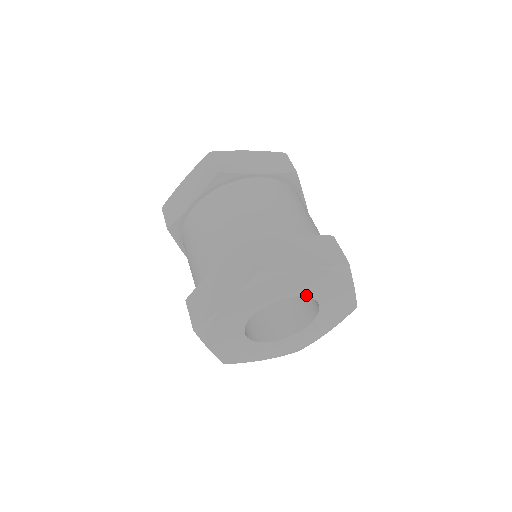
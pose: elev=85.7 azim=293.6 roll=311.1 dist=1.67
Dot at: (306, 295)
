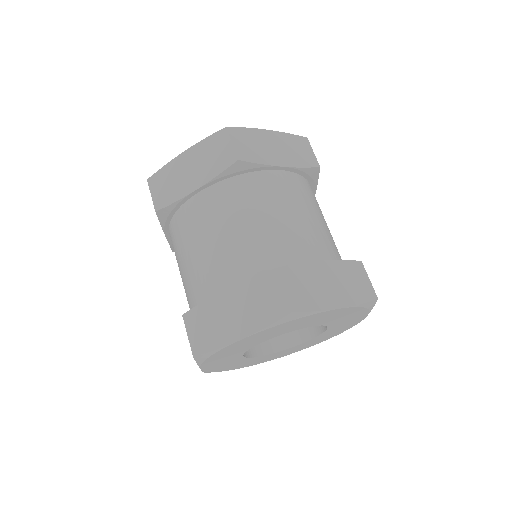
Dot at: (322, 324)
